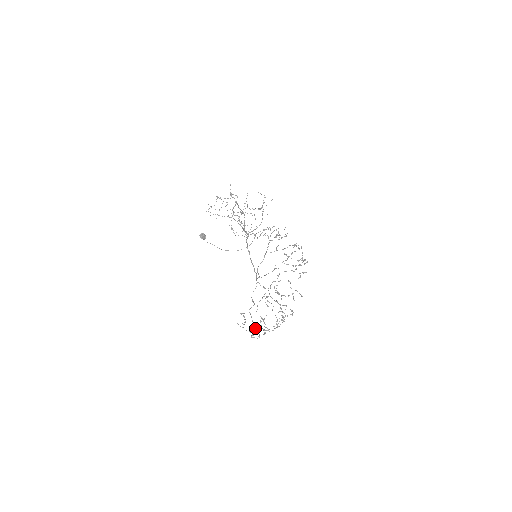
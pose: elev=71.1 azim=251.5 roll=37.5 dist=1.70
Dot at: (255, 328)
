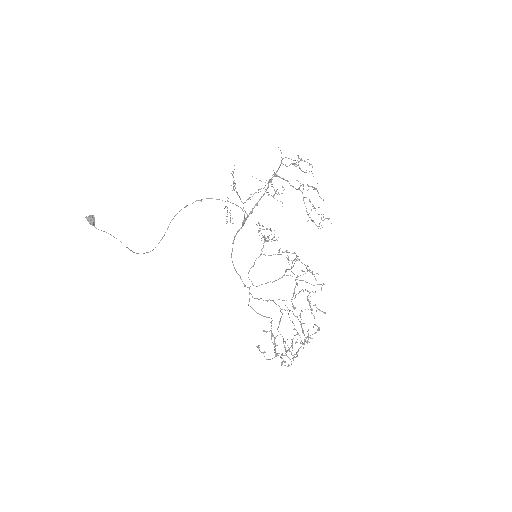
Dot at: (275, 353)
